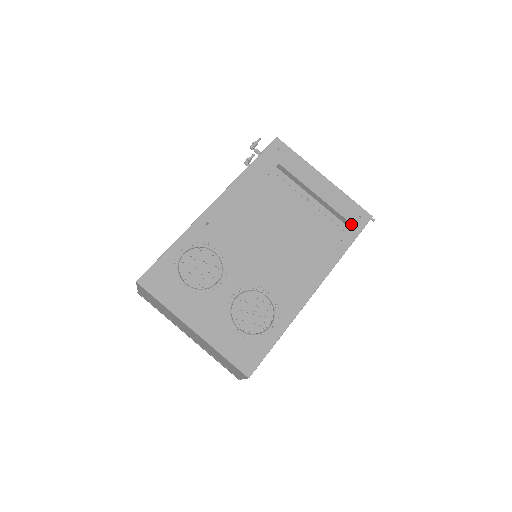
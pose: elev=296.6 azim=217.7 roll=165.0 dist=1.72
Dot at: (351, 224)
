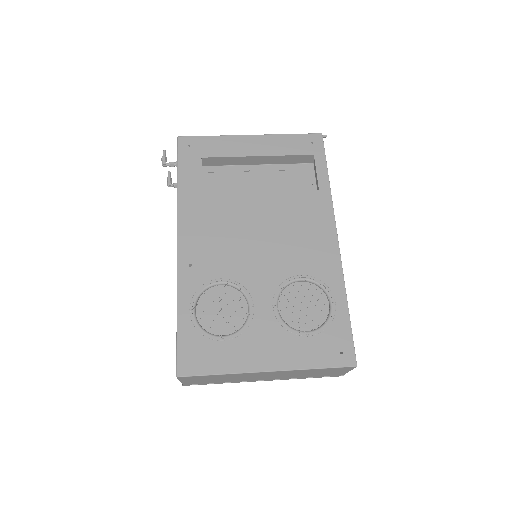
Dot at: (306, 158)
